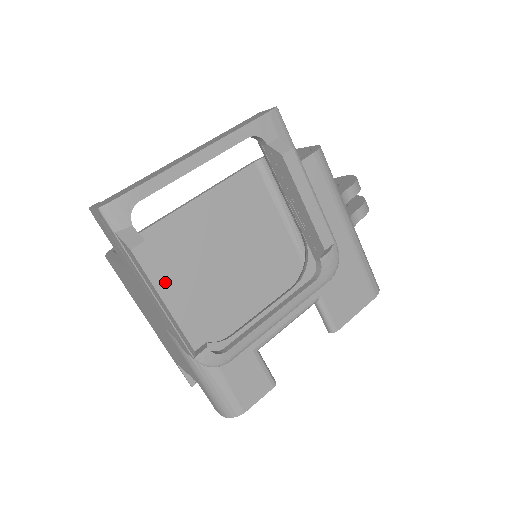
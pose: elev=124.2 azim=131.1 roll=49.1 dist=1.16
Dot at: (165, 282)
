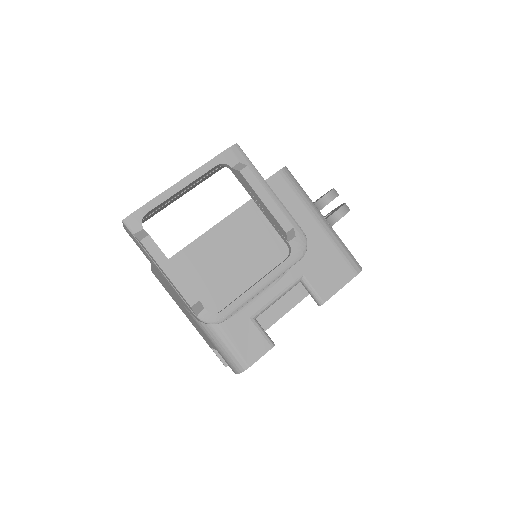
Dot at: (165, 260)
